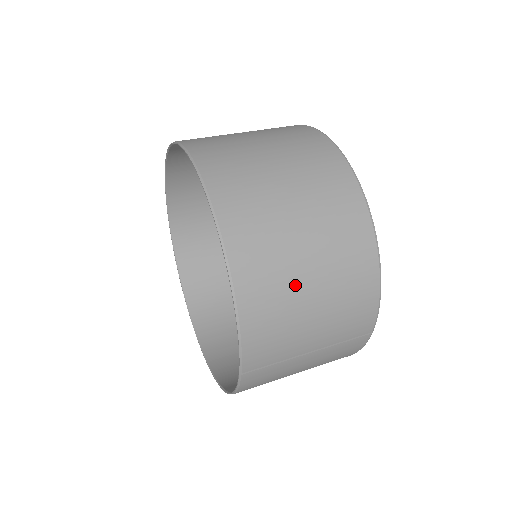
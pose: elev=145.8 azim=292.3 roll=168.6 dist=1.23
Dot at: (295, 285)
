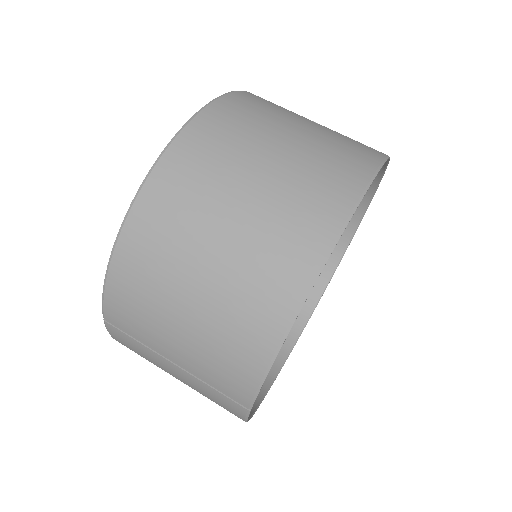
Dot at: (177, 278)
